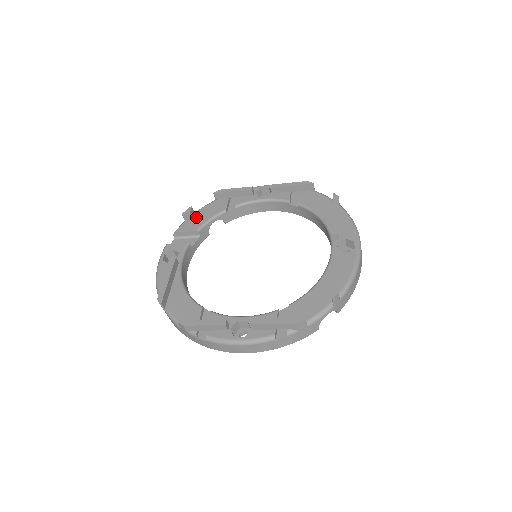
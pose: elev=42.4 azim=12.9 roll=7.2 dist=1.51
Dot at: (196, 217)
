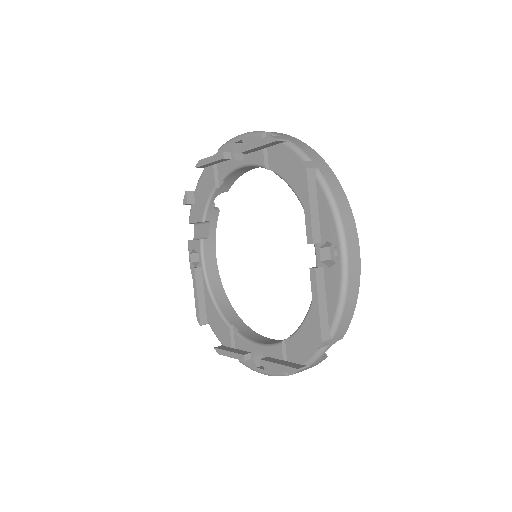
Dot at: (196, 200)
